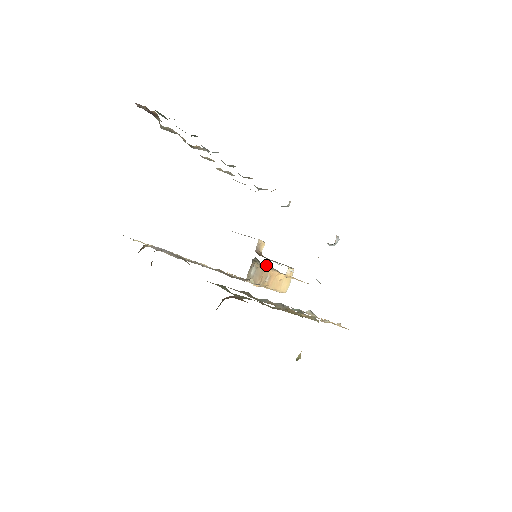
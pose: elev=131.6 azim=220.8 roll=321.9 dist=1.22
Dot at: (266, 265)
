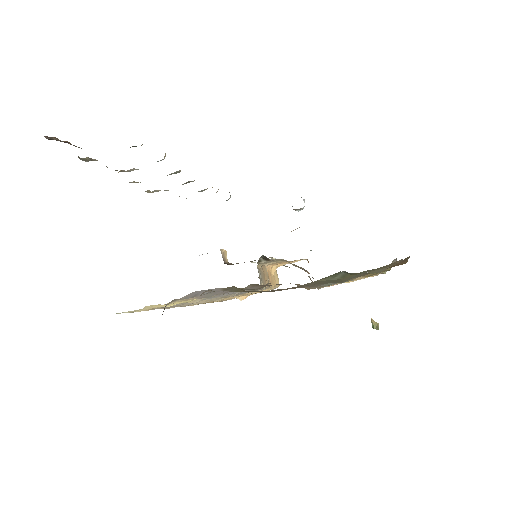
Dot at: occluded
